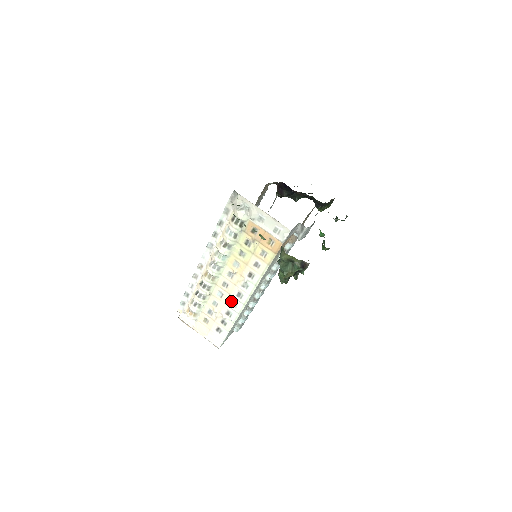
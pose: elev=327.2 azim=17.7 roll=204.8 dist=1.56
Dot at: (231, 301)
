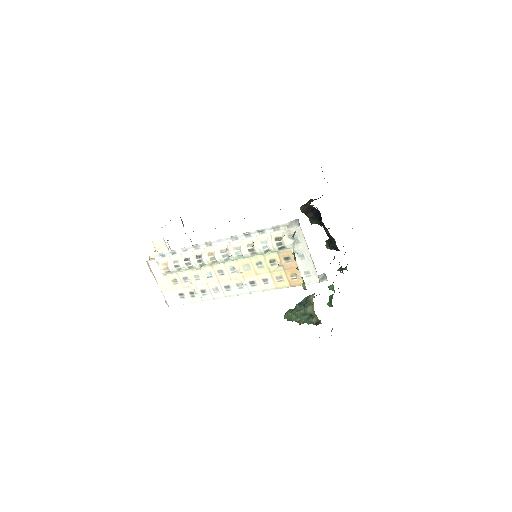
Dot at: (215, 286)
